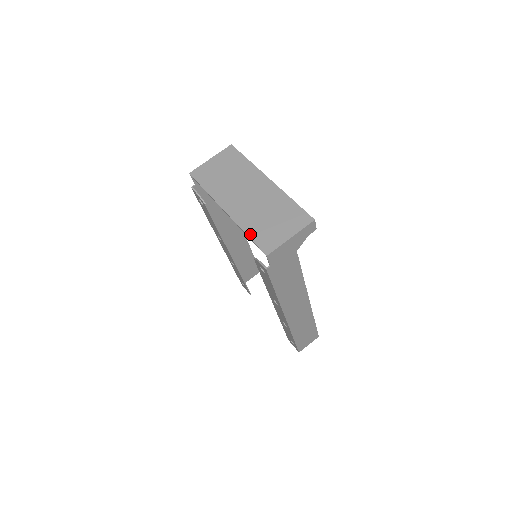
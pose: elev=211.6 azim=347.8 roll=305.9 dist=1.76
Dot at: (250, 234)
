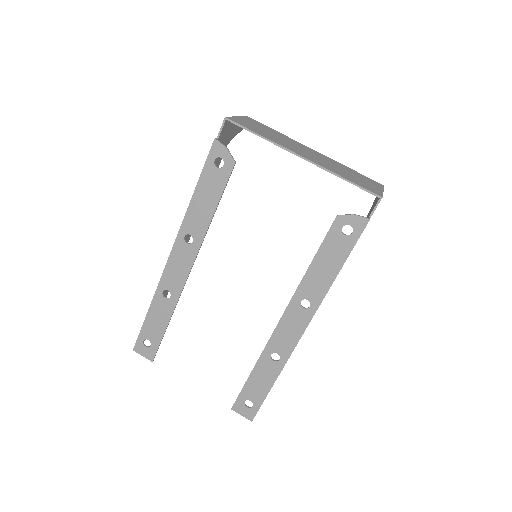
Dot at: (348, 179)
